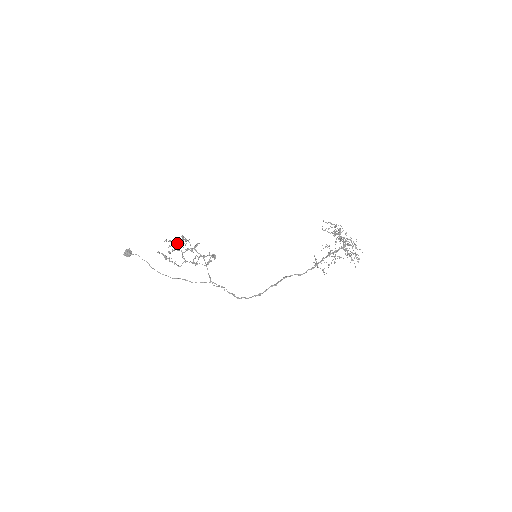
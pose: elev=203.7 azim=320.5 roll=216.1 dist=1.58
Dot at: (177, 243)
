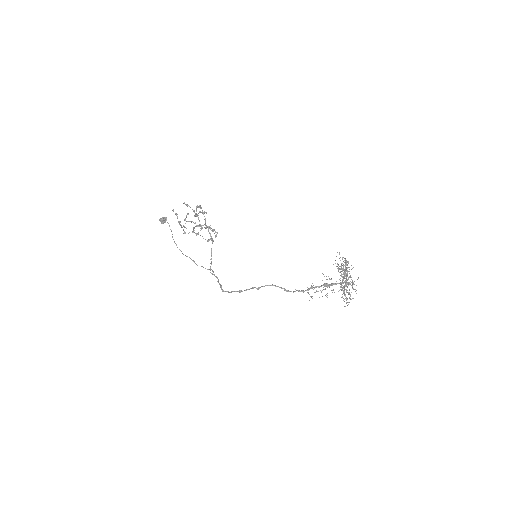
Dot at: (194, 212)
